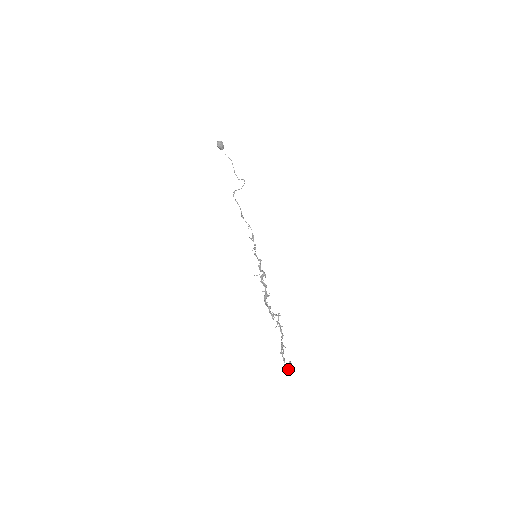
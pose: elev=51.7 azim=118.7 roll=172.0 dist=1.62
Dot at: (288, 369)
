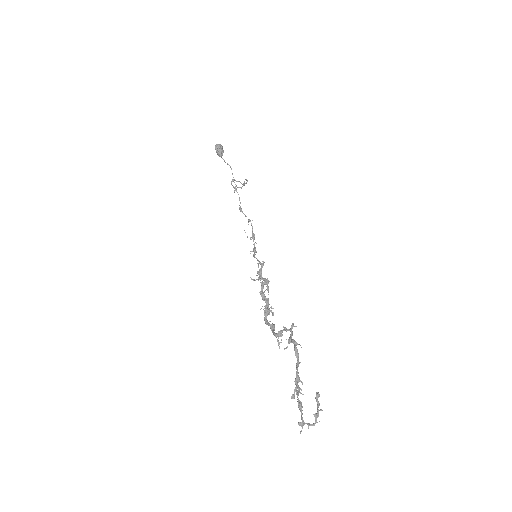
Dot at: occluded
